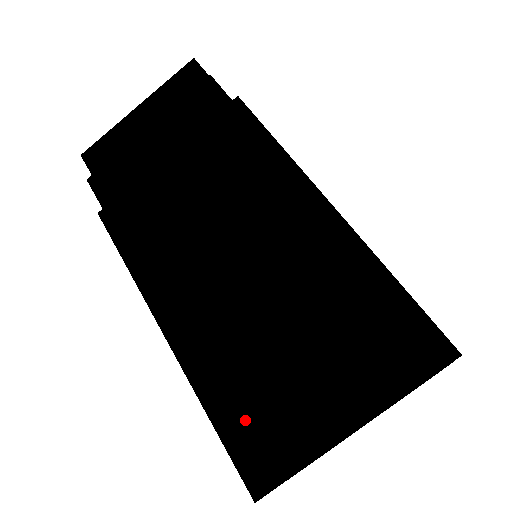
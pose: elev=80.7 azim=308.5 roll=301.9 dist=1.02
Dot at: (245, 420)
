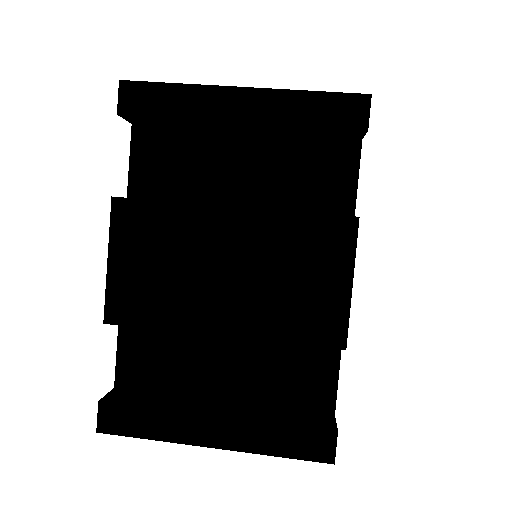
Dot at: occluded
